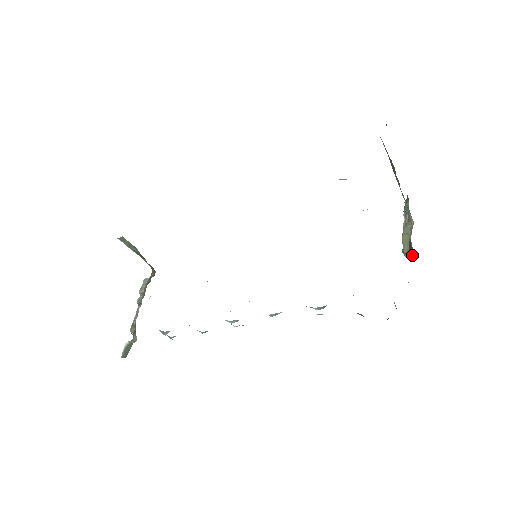
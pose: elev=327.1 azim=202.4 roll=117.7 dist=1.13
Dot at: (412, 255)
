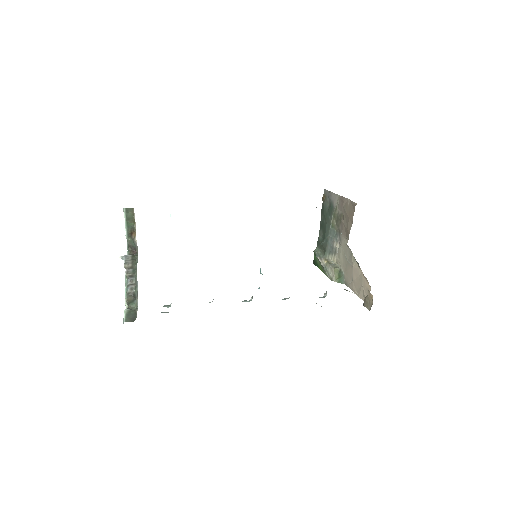
Dot at: (342, 281)
